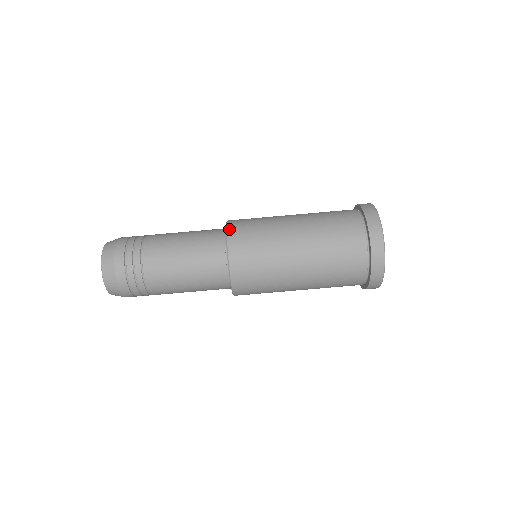
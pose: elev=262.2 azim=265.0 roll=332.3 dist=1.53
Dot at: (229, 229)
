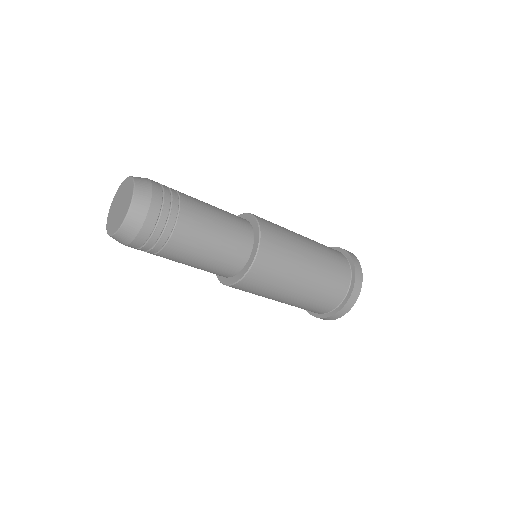
Dot at: (251, 271)
